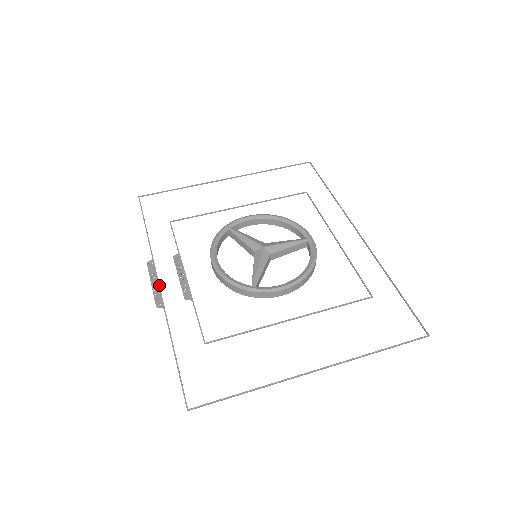
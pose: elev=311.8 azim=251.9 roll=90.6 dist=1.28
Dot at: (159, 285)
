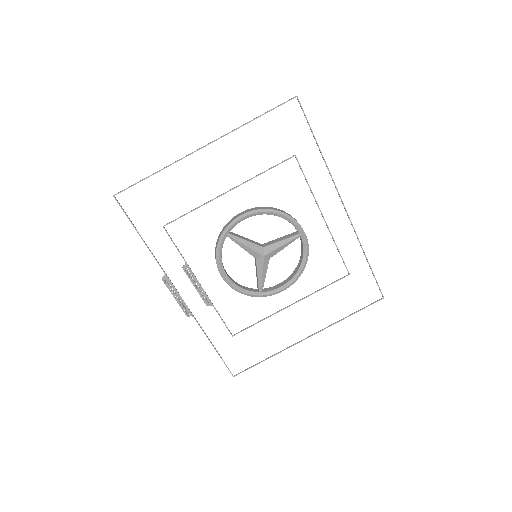
Dot at: (182, 299)
